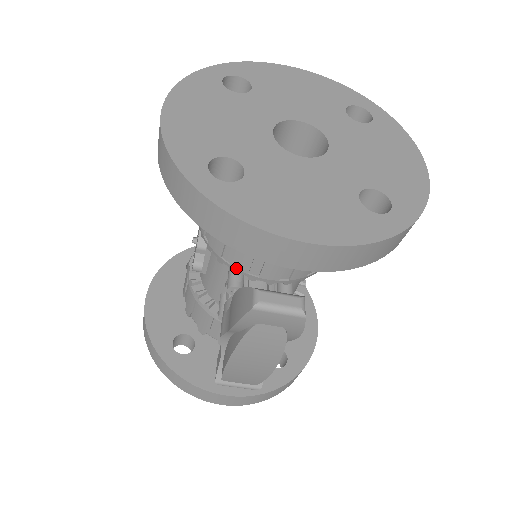
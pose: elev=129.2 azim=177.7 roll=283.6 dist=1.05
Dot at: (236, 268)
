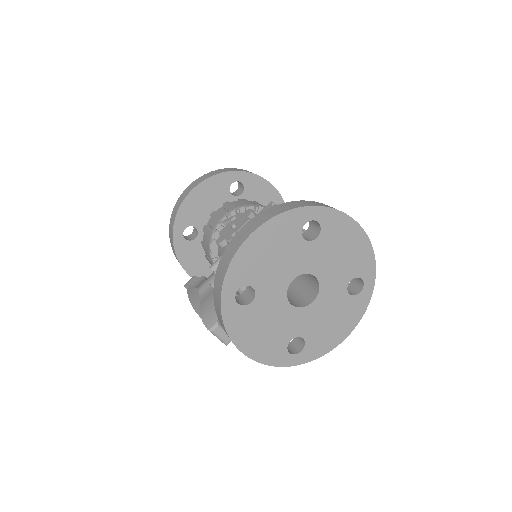
Dot at: occluded
